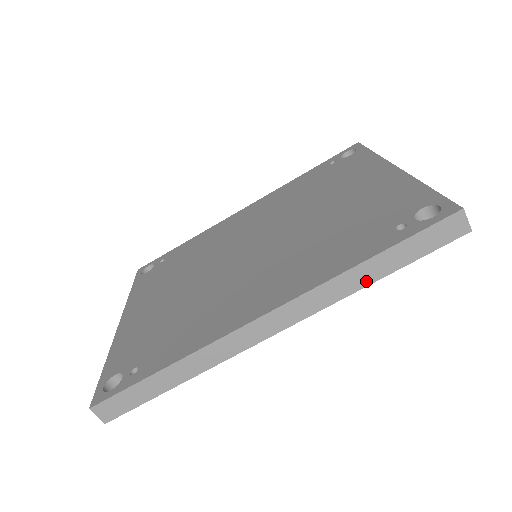
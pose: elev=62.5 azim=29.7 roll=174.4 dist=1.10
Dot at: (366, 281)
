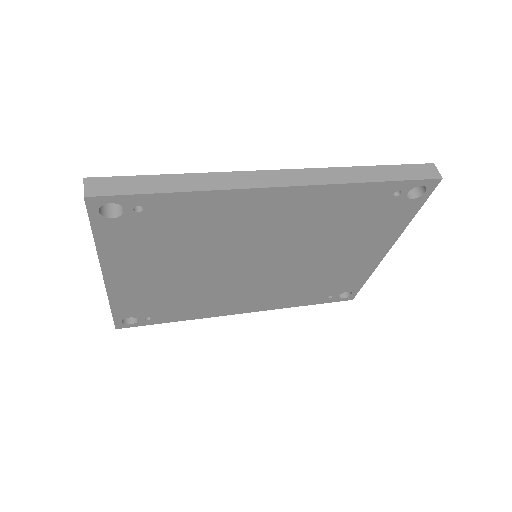
Dot at: (363, 179)
